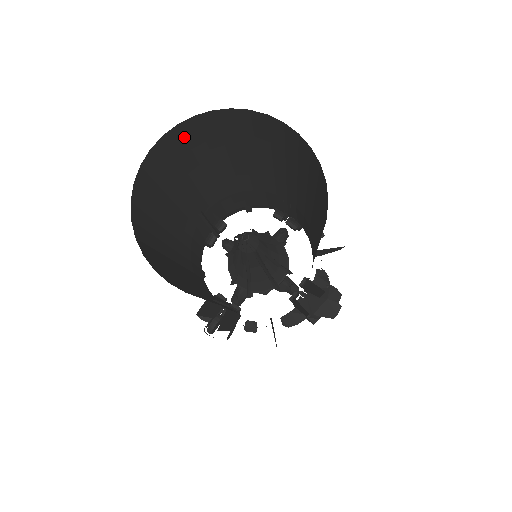
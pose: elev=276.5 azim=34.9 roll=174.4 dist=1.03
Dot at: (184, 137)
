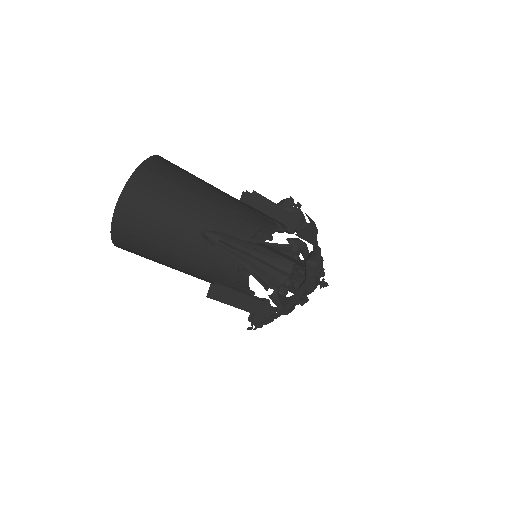
Dot at: (138, 191)
